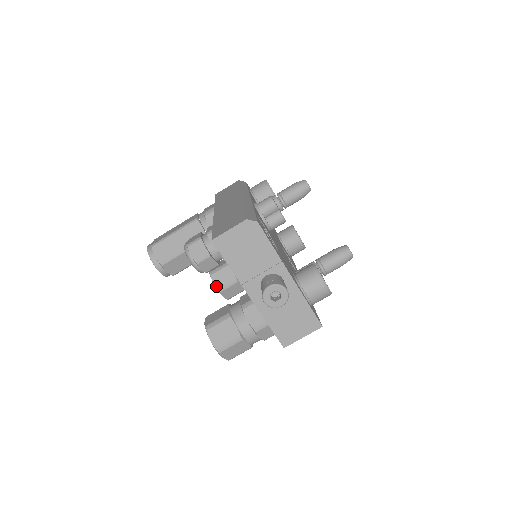
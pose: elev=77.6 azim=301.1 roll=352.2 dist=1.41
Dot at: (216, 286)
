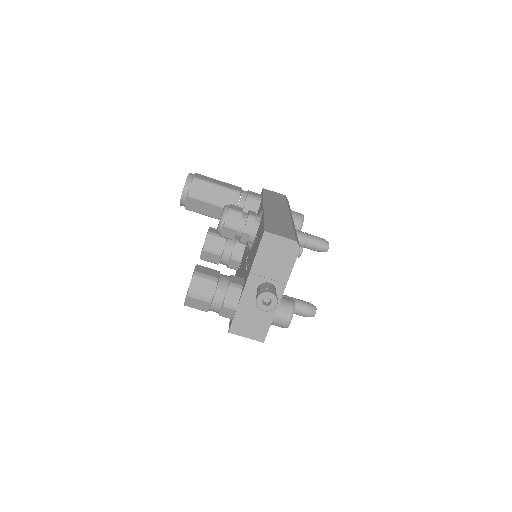
Dot at: (205, 244)
